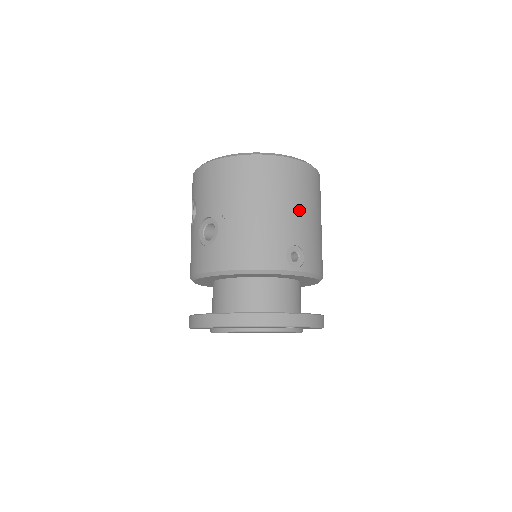
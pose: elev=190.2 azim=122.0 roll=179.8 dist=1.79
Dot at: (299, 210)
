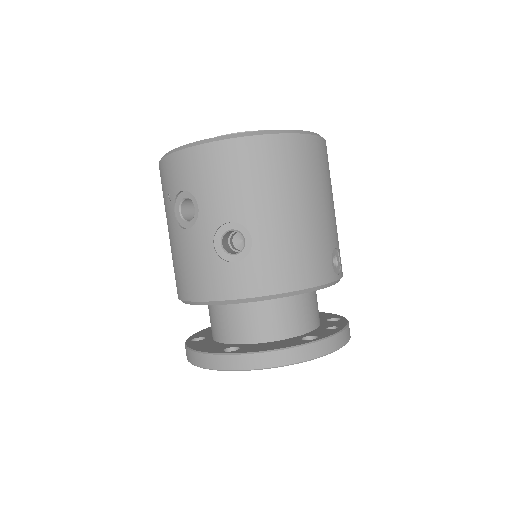
Dot at: (331, 203)
